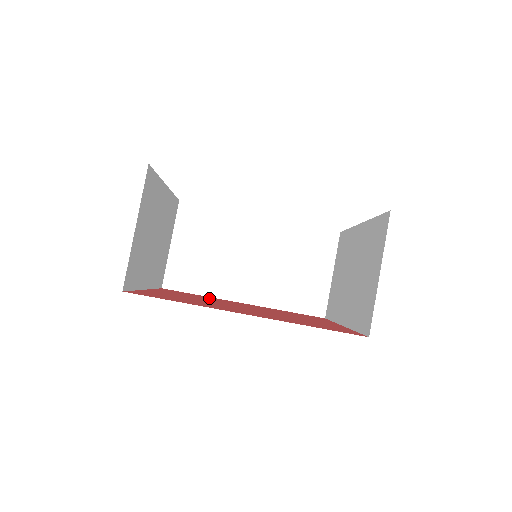
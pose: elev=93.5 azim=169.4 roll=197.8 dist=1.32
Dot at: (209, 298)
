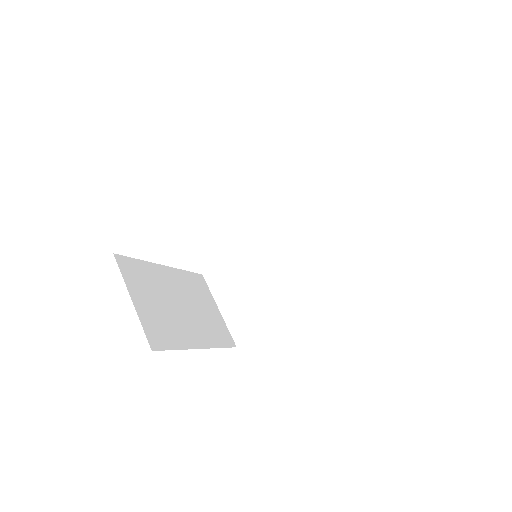
Dot at: occluded
